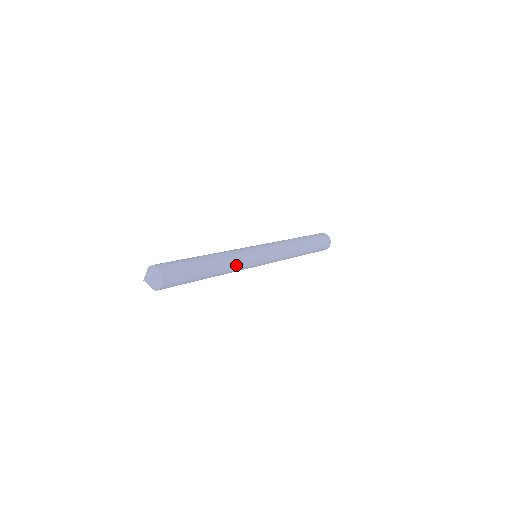
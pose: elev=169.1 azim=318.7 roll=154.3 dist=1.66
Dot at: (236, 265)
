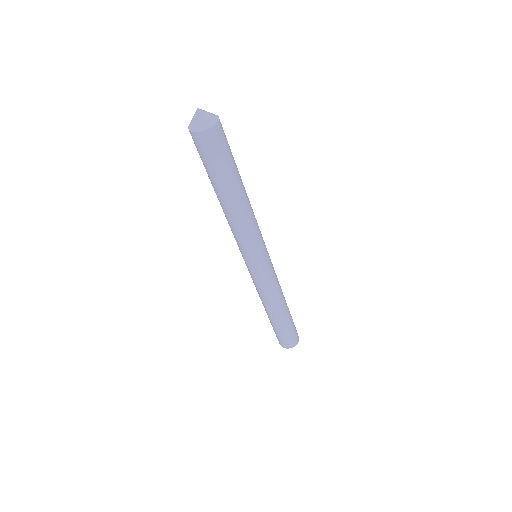
Dot at: (255, 219)
